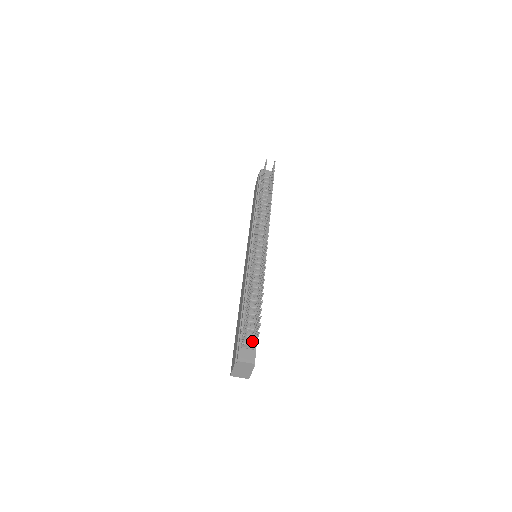
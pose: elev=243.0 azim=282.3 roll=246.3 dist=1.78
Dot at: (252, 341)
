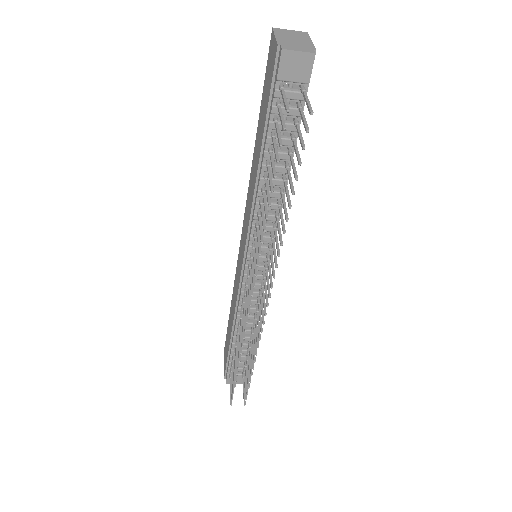
Dot at: (242, 369)
